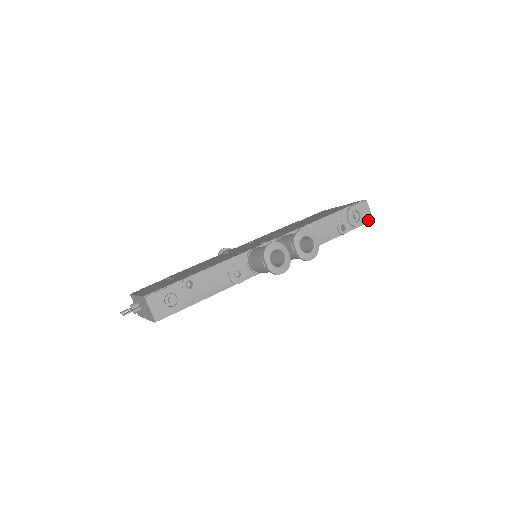
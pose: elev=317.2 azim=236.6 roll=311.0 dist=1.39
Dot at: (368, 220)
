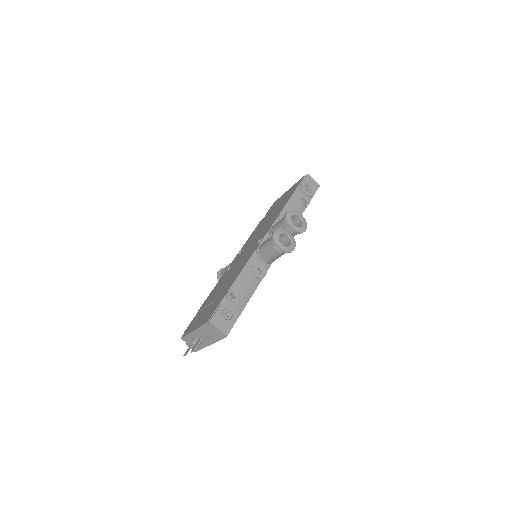
Dot at: (317, 187)
